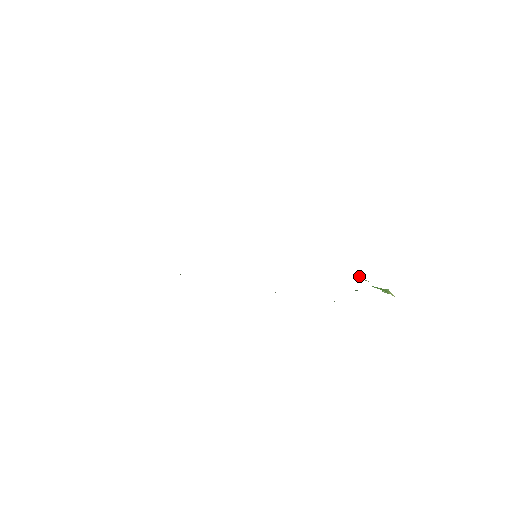
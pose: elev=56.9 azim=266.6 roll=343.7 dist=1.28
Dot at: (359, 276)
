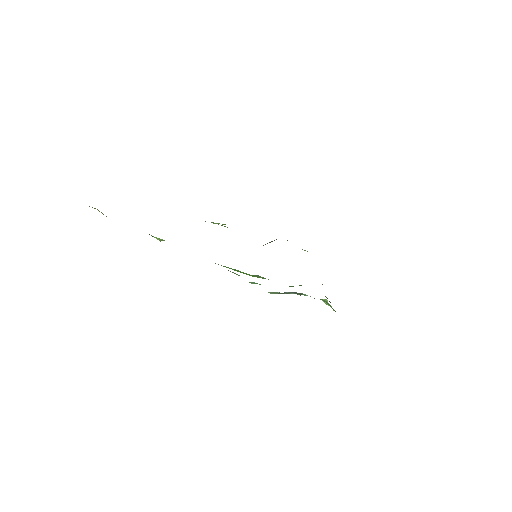
Dot at: occluded
